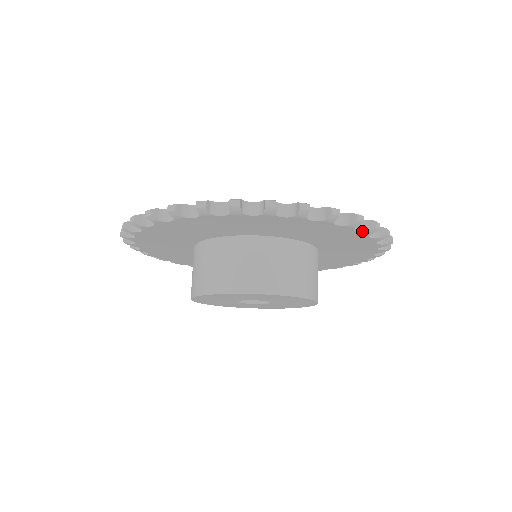
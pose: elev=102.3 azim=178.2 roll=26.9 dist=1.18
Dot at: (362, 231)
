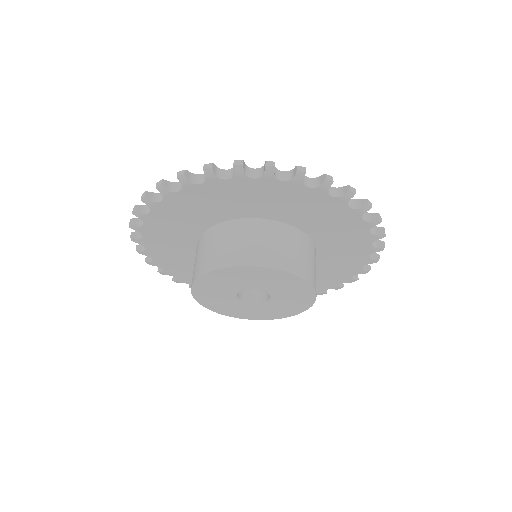
Dot at: (370, 258)
